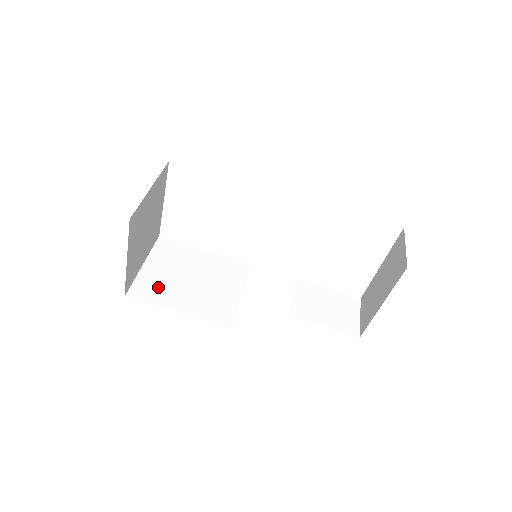
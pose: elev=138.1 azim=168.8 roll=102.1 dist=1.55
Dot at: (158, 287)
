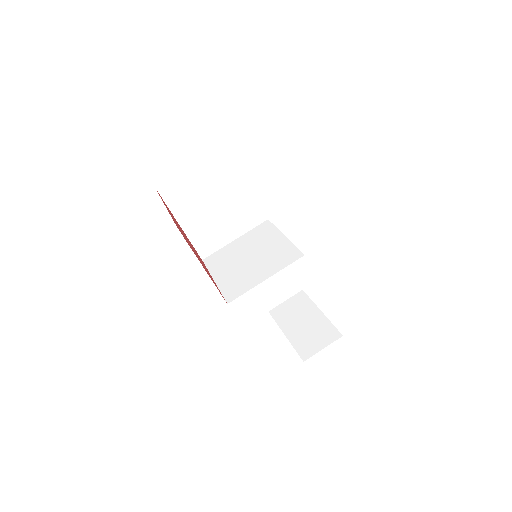
Dot at: (185, 195)
